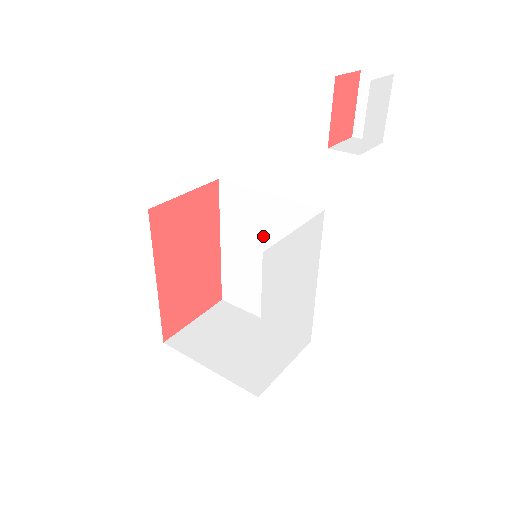
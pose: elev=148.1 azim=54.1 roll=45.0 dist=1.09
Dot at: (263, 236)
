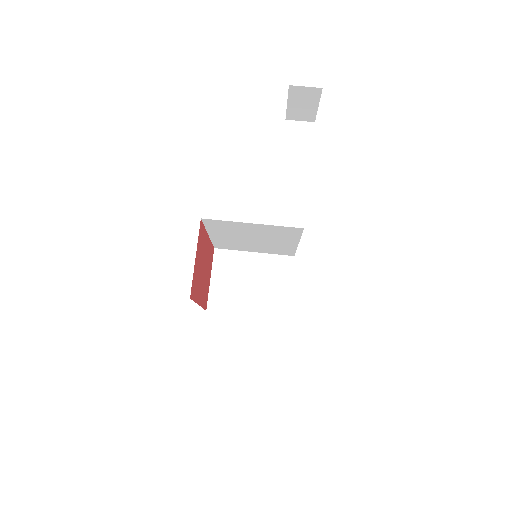
Dot at: (250, 234)
